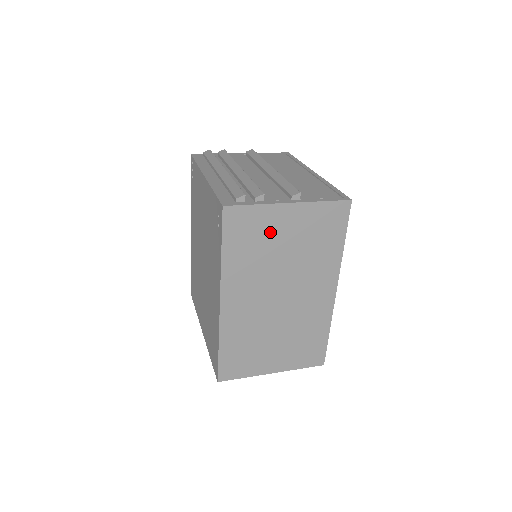
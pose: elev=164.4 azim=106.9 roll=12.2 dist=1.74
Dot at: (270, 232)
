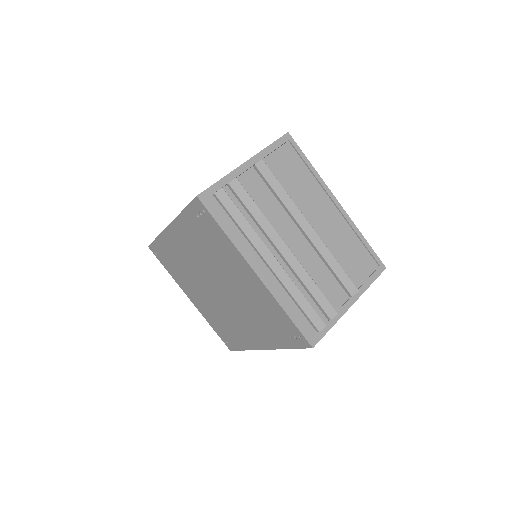
Dot at: occluded
